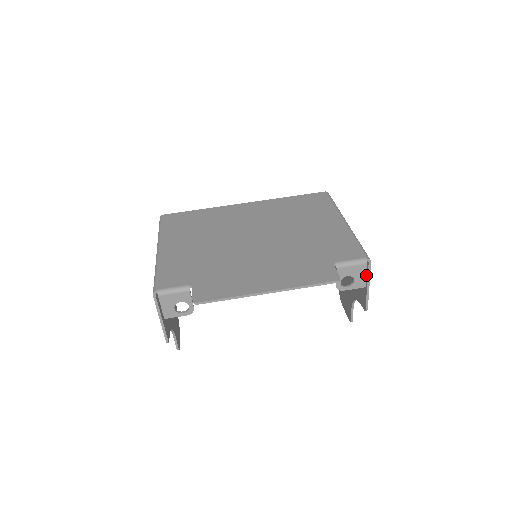
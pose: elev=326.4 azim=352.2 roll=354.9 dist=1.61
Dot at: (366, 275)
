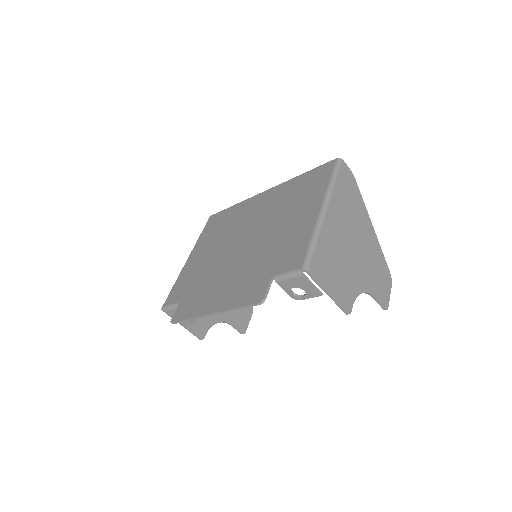
Dot at: (319, 282)
